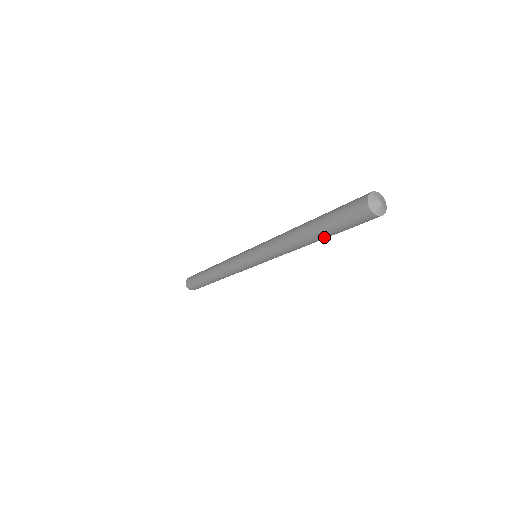
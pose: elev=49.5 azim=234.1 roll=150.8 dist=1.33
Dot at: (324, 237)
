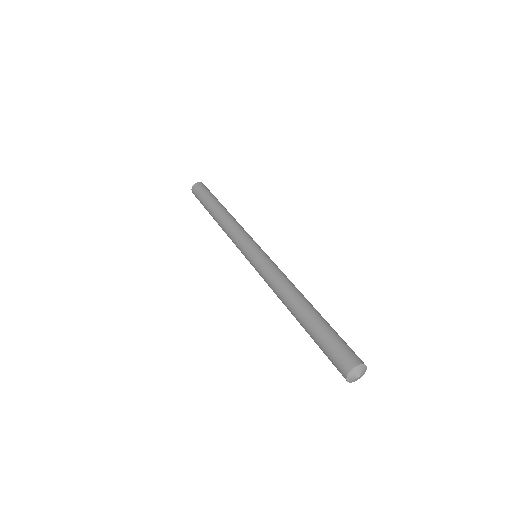
Dot at: (305, 328)
